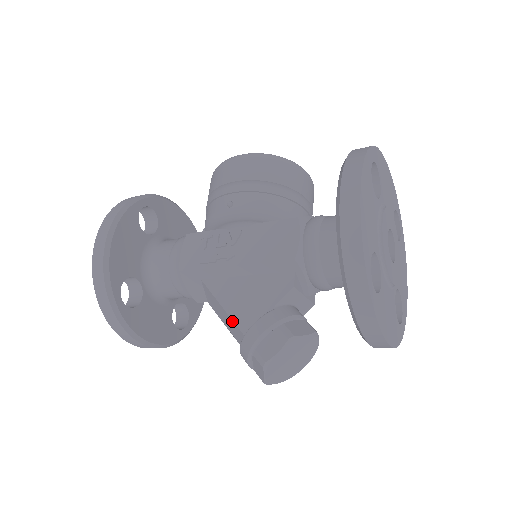
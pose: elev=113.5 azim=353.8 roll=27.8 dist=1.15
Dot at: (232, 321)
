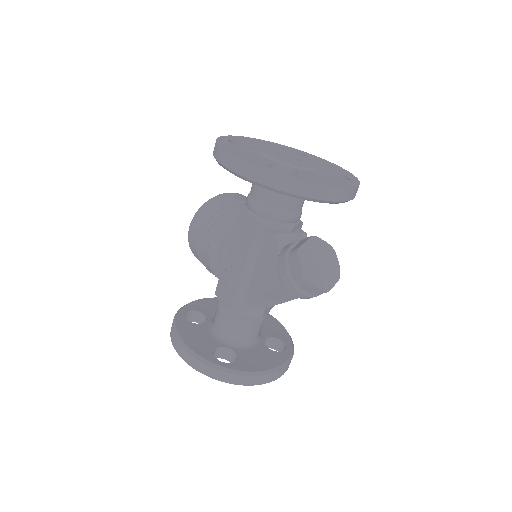
Dot at: (275, 291)
